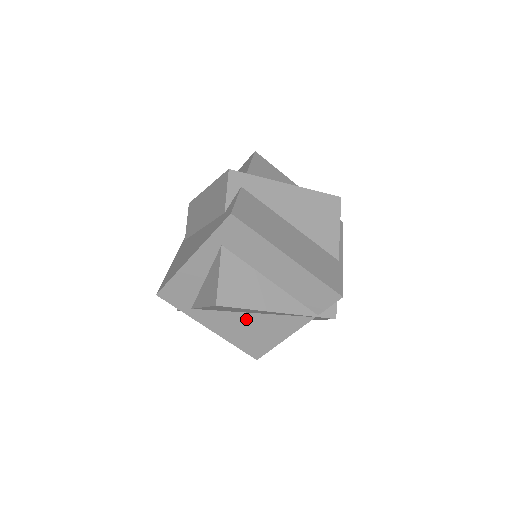
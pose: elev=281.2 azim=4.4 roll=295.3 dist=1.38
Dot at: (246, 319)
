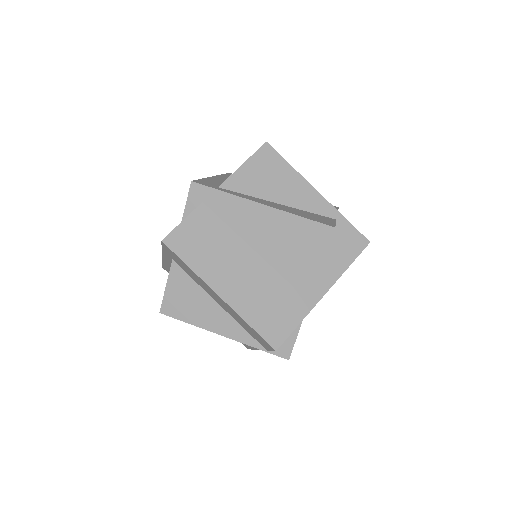
Dot at: occluded
